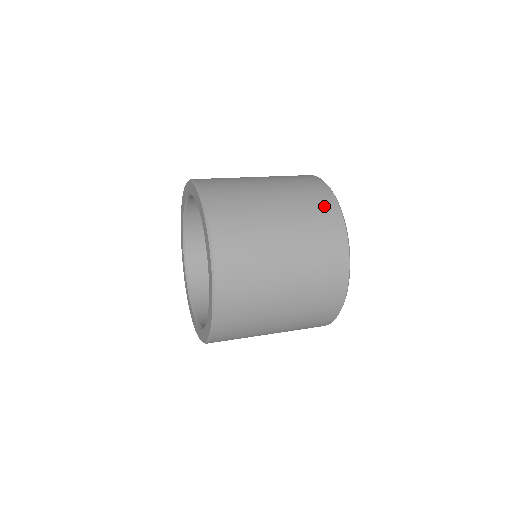
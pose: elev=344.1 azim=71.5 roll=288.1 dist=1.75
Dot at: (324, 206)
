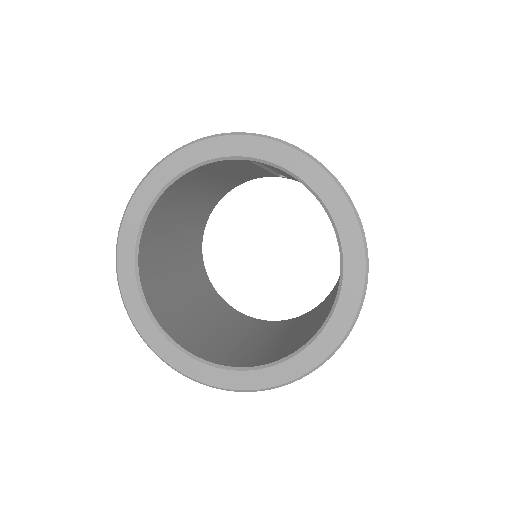
Dot at: occluded
